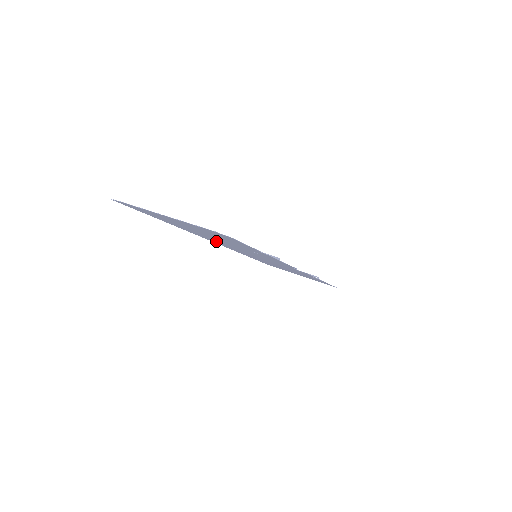
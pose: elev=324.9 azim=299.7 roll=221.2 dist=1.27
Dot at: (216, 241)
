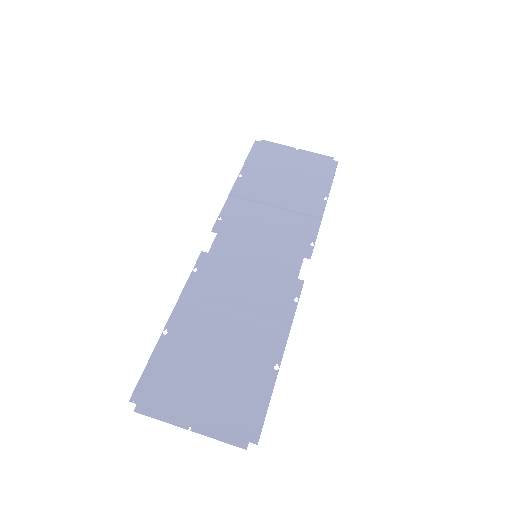
Dot at: (215, 281)
